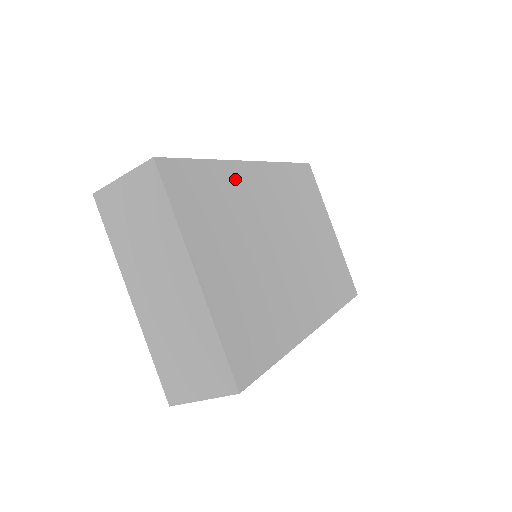
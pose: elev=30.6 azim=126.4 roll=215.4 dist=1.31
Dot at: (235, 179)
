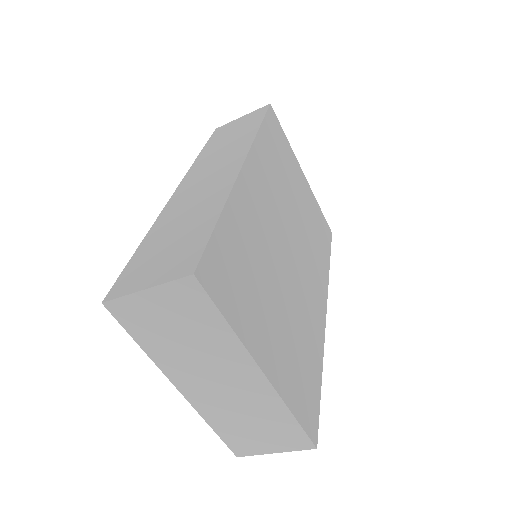
Dot at: (243, 209)
